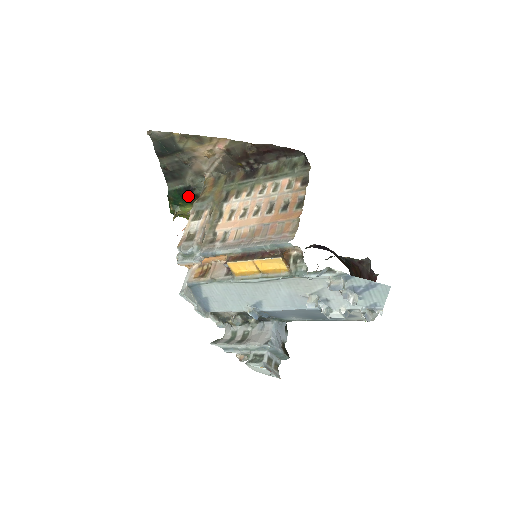
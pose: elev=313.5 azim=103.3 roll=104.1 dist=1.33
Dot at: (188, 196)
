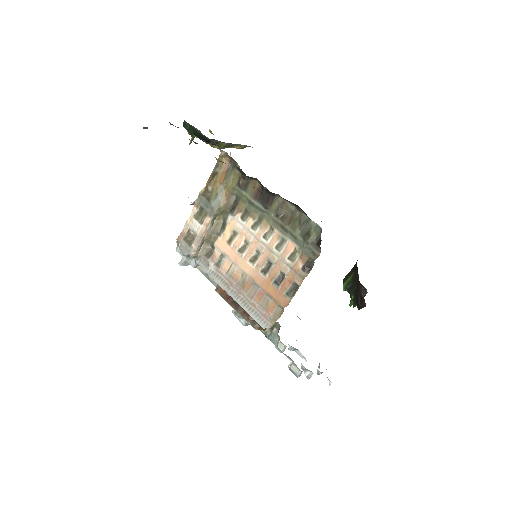
Dot at: (204, 141)
